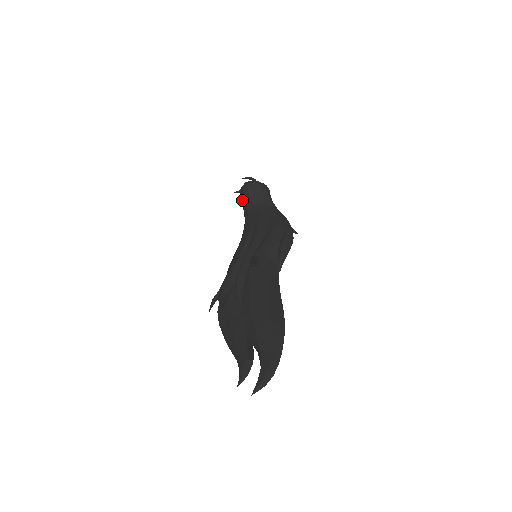
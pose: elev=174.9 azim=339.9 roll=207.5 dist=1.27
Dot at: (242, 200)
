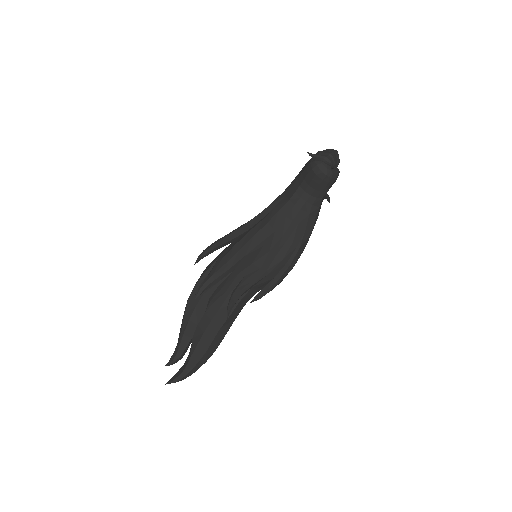
Dot at: (305, 170)
